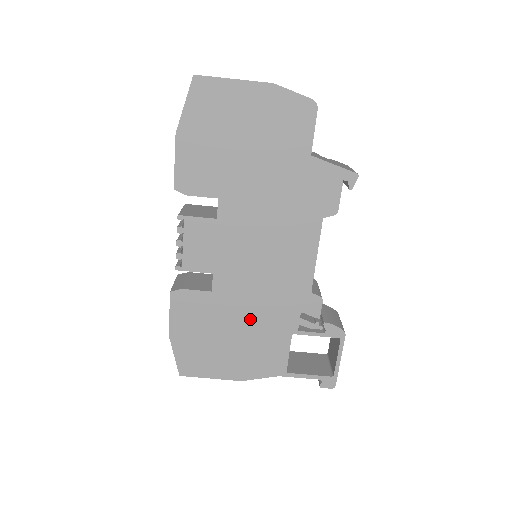
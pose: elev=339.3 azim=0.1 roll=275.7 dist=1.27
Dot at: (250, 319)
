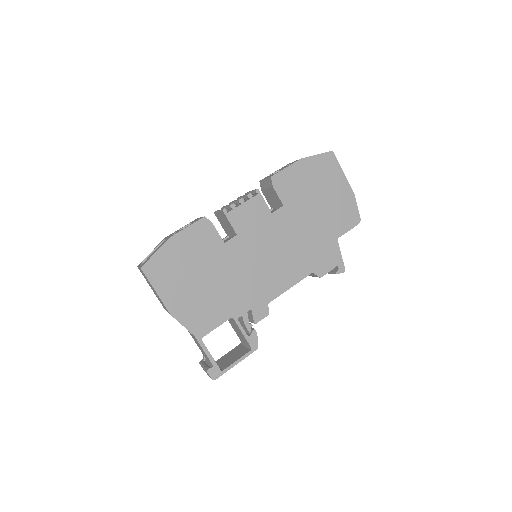
Dot at: (223, 282)
